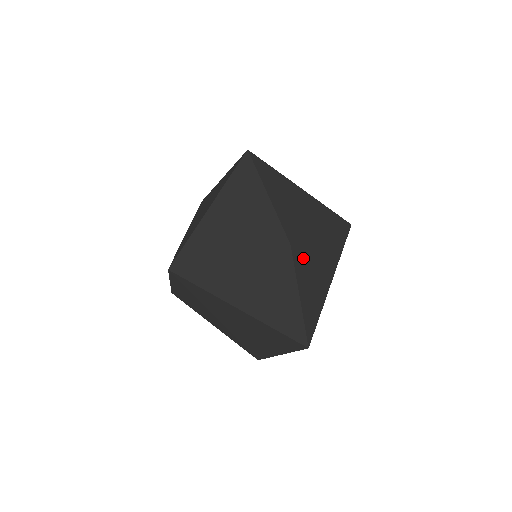
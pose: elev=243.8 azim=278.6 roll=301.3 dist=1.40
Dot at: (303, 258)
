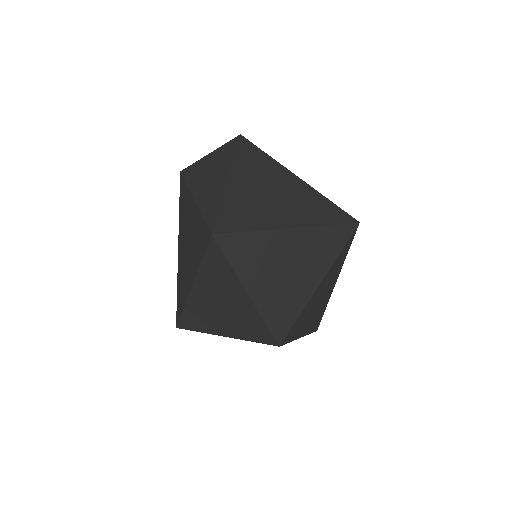
Dot at: (297, 327)
